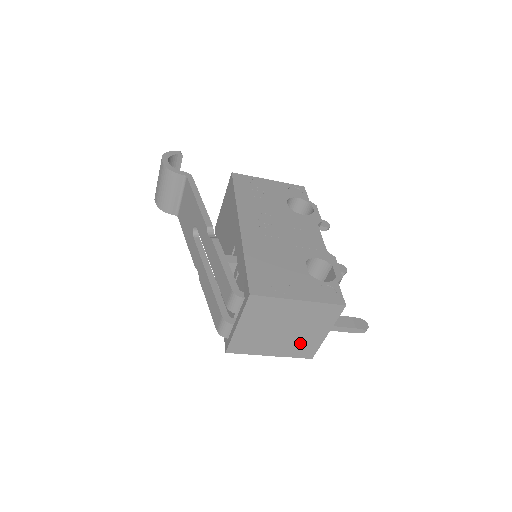
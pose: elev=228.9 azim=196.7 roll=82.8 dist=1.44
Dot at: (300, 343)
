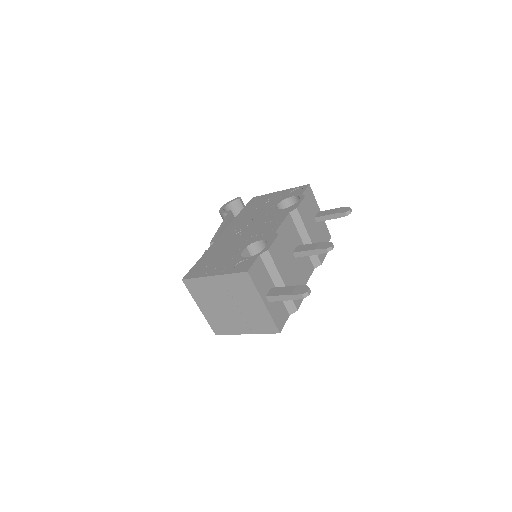
Dot at: (254, 317)
